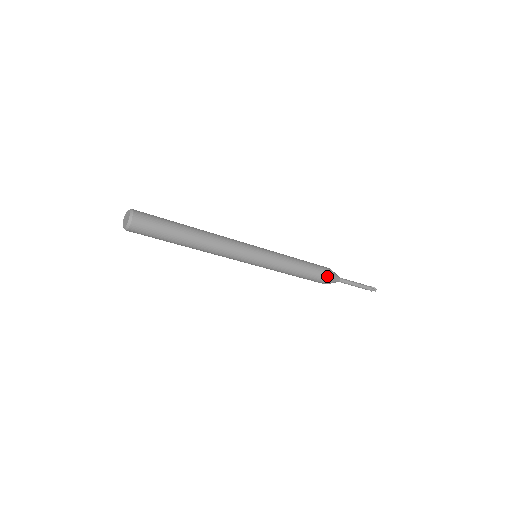
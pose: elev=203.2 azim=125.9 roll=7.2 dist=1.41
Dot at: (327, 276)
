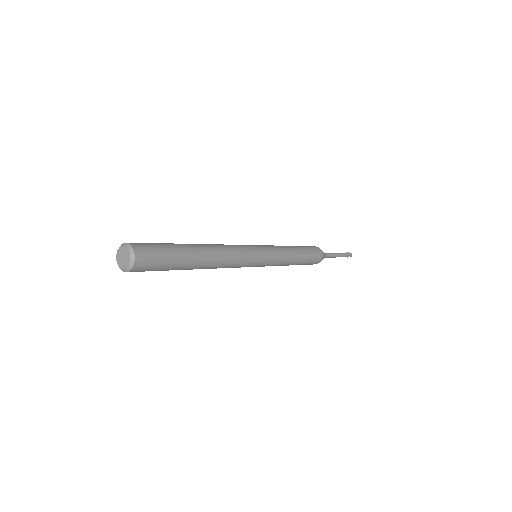
Dot at: (318, 257)
